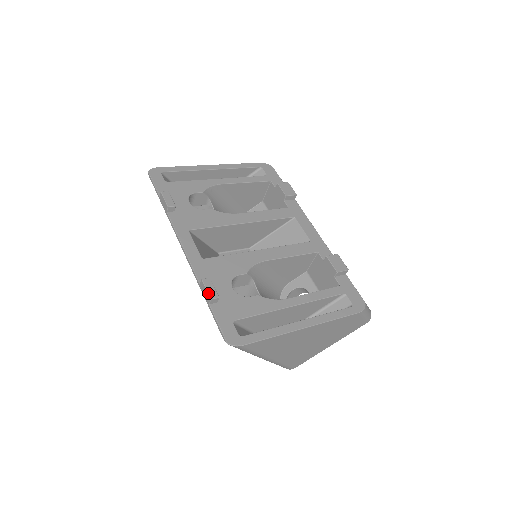
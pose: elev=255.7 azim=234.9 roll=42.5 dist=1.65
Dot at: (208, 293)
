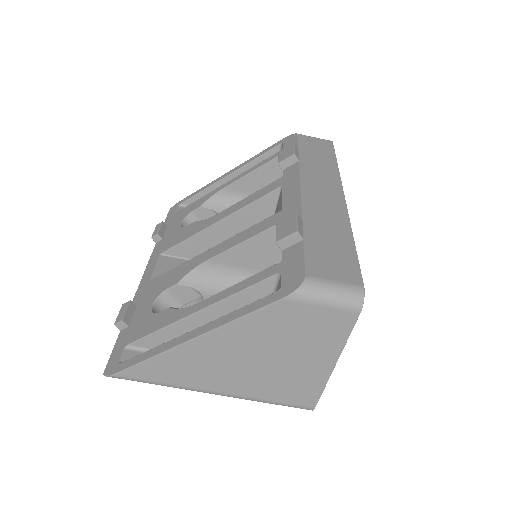
Dot at: (116, 318)
